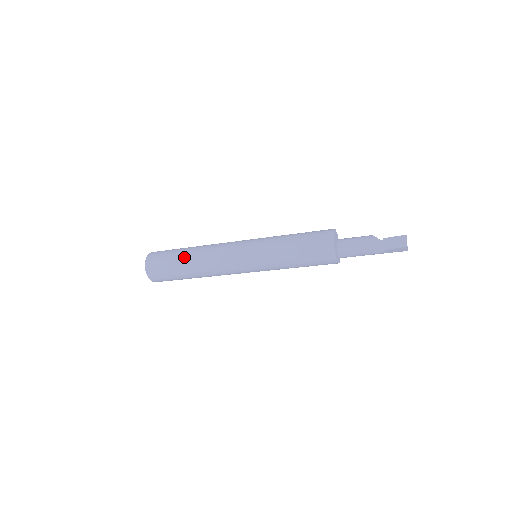
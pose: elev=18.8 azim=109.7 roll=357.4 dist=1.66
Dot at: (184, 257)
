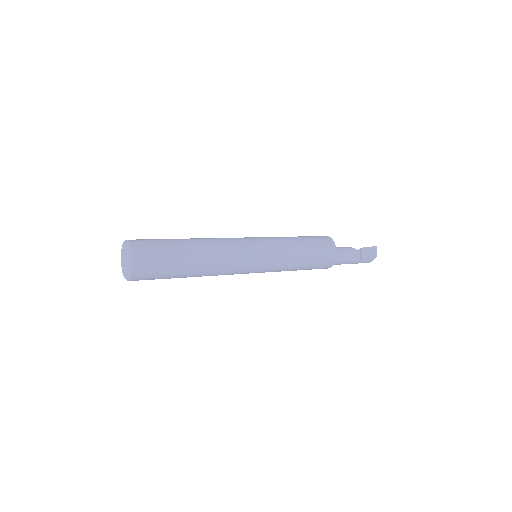
Dot at: (187, 245)
